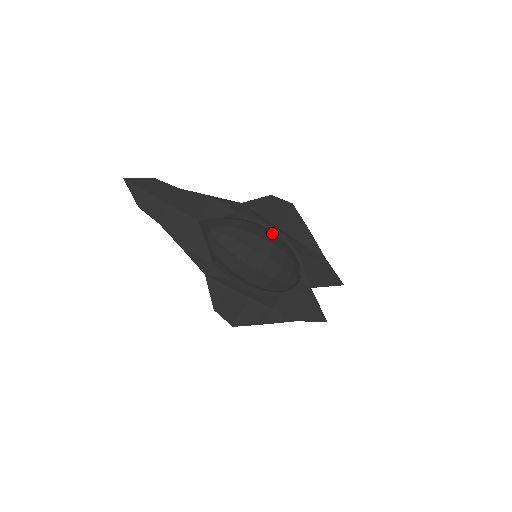
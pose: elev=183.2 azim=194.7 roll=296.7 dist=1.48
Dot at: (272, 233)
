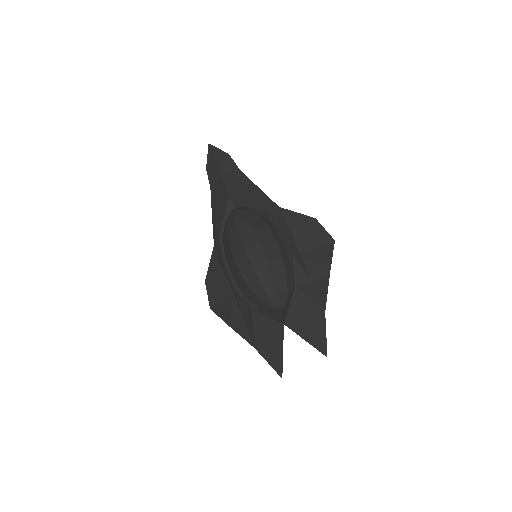
Dot at: (275, 240)
